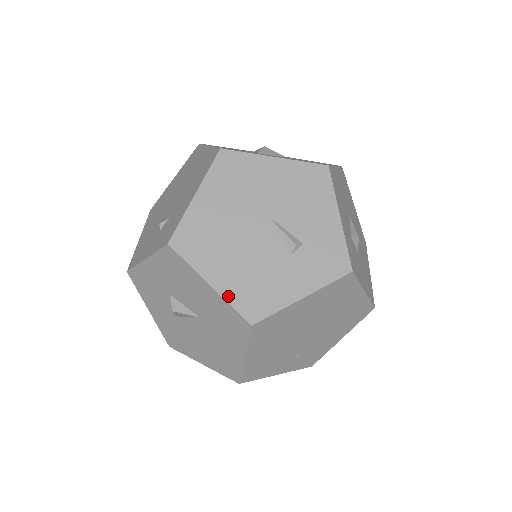
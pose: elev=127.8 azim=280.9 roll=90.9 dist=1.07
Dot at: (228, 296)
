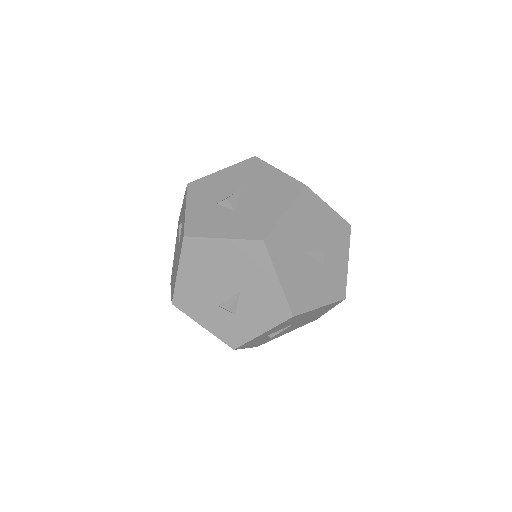
Dot at: (234, 166)
